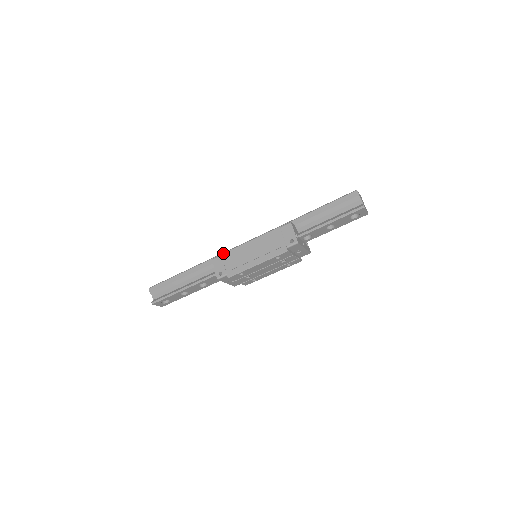
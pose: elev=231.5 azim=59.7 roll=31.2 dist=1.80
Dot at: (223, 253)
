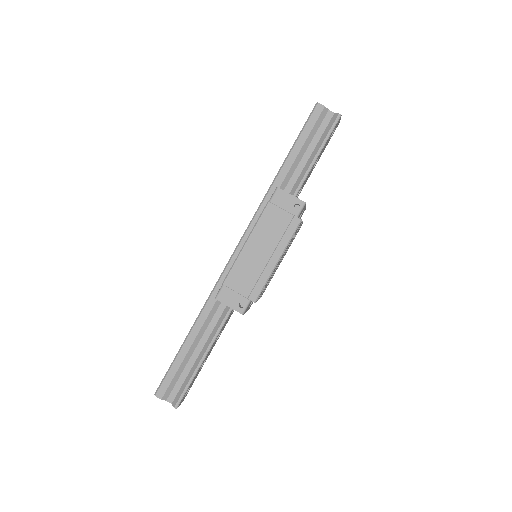
Dot at: (224, 281)
